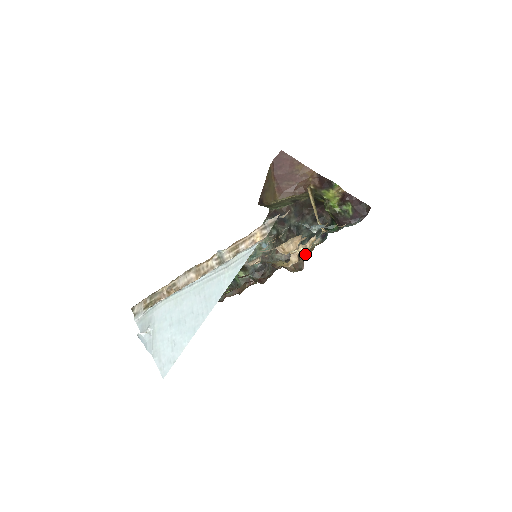
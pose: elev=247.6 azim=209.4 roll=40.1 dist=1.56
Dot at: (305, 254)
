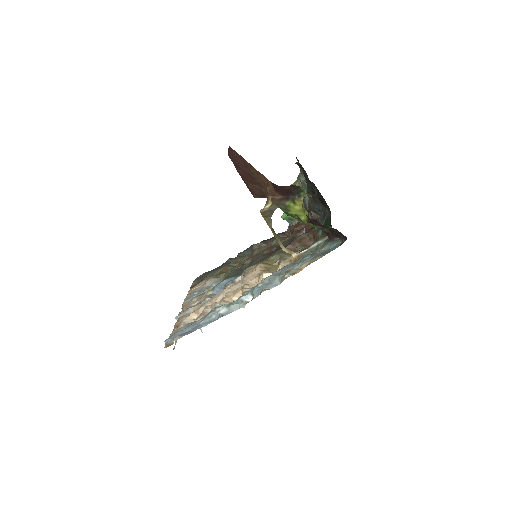
Dot at: occluded
